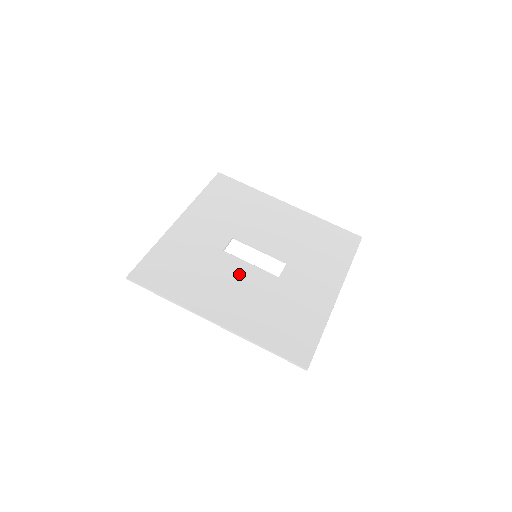
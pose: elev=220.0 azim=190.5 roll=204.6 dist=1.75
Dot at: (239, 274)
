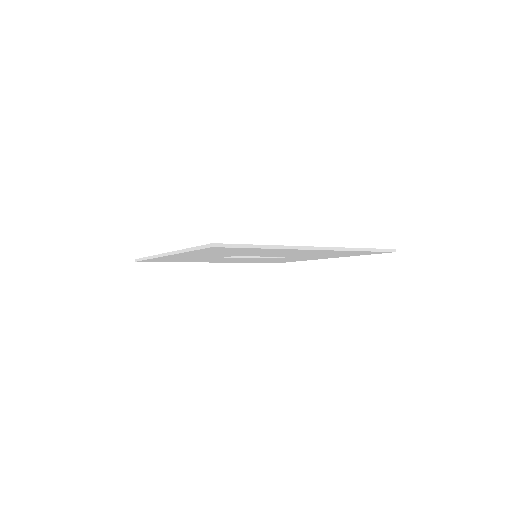
Dot at: occluded
